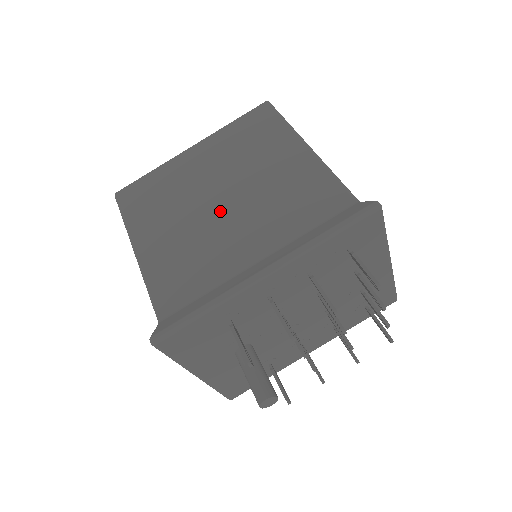
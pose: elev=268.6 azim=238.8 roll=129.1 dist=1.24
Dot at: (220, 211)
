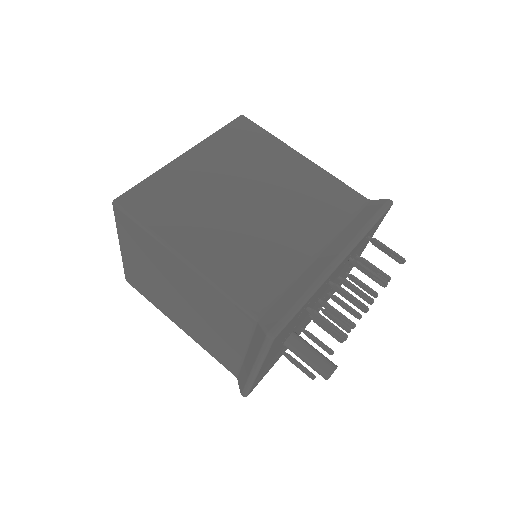
Dot at: (258, 213)
